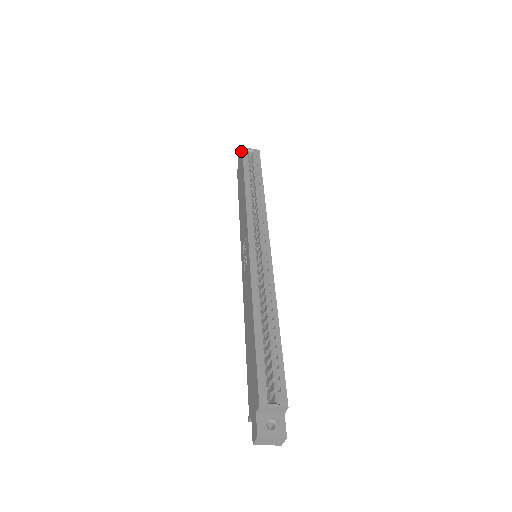
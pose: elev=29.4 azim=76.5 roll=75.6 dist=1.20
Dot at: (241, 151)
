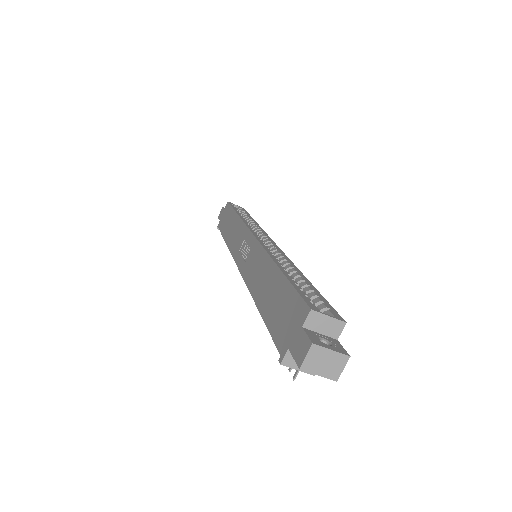
Dot at: (226, 205)
